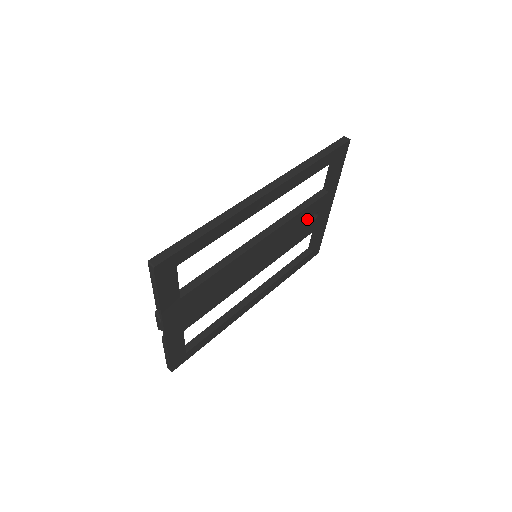
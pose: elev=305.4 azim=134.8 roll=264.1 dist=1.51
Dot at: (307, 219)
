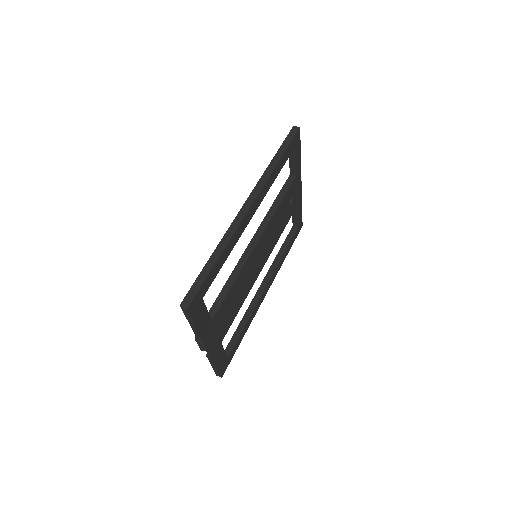
Dot at: (286, 206)
